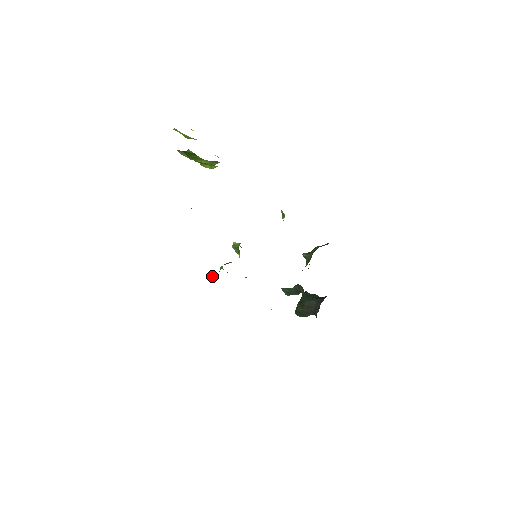
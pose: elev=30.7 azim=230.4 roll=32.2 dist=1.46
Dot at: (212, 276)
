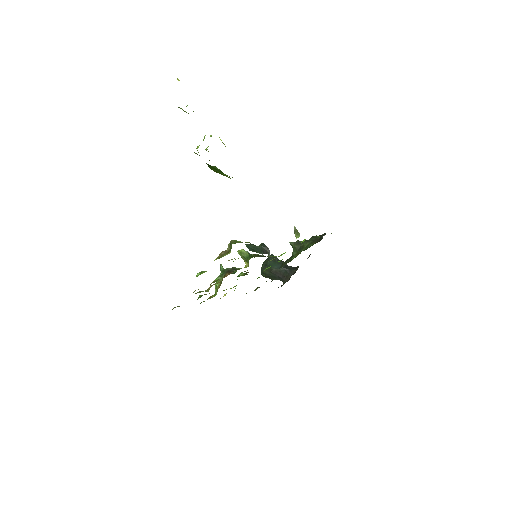
Dot at: occluded
